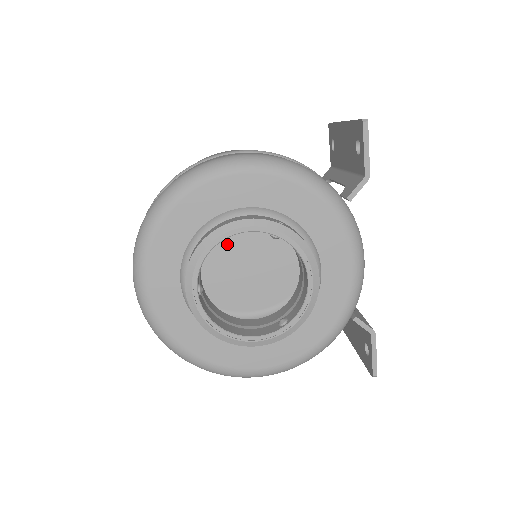
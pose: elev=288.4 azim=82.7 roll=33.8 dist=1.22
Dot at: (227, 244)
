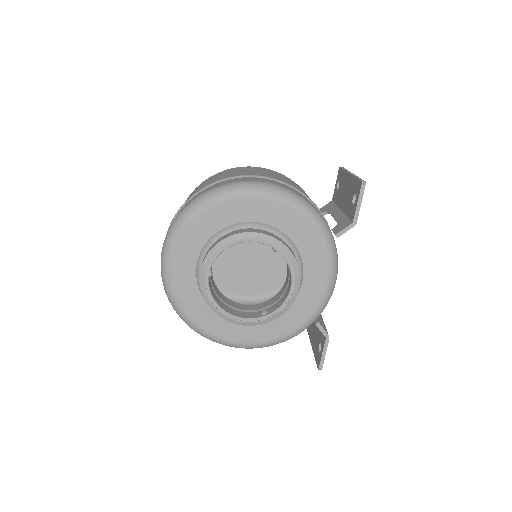
Dot at: occluded
